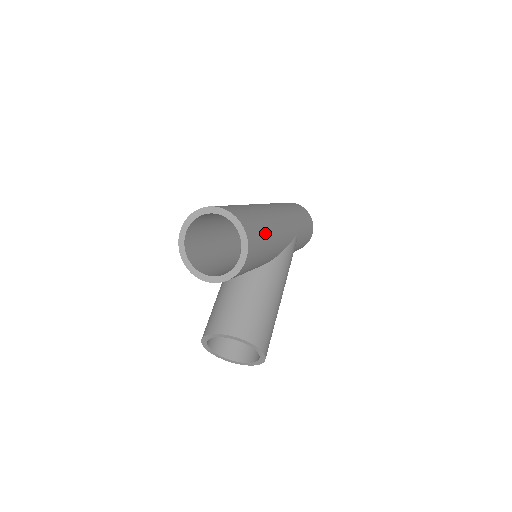
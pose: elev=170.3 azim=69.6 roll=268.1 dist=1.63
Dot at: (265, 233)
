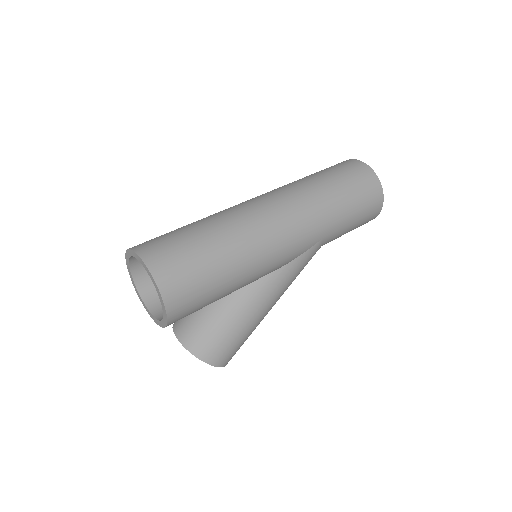
Dot at: (219, 282)
